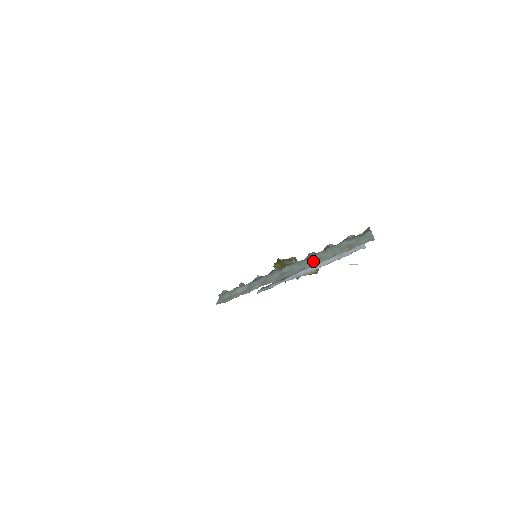
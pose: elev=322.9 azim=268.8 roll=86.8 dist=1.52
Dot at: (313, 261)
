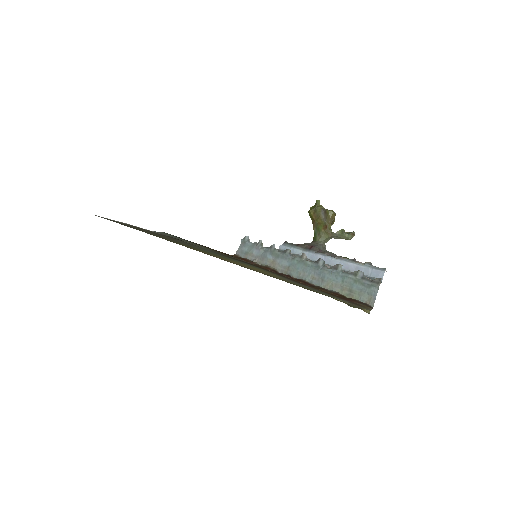
Dot at: (316, 277)
